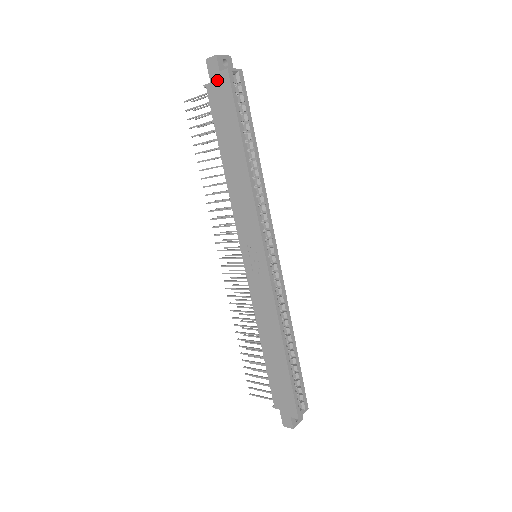
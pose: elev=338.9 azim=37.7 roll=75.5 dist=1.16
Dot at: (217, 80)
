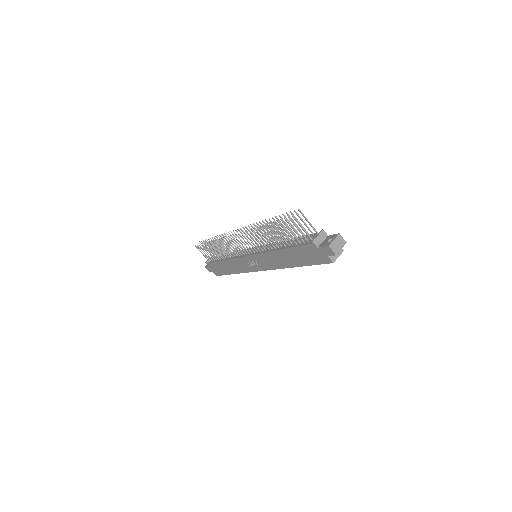
Dot at: (322, 254)
